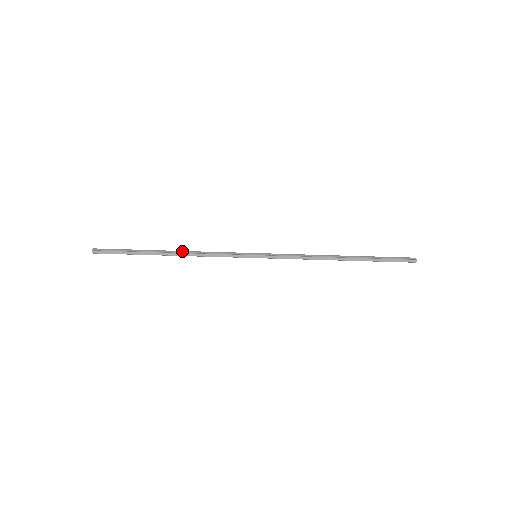
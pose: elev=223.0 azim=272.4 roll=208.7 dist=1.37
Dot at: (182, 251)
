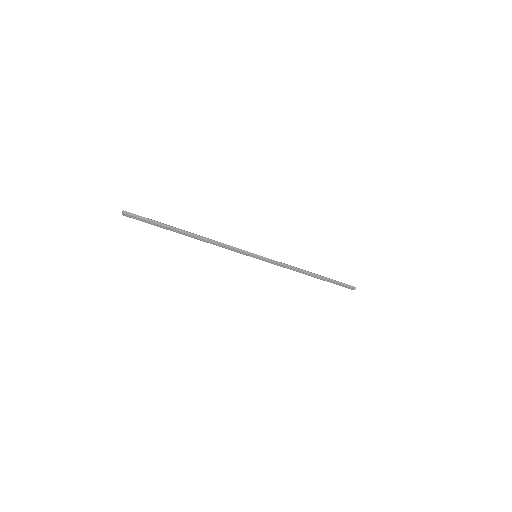
Dot at: occluded
